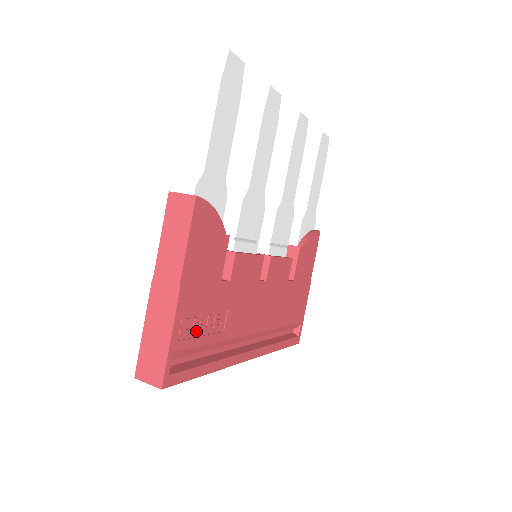
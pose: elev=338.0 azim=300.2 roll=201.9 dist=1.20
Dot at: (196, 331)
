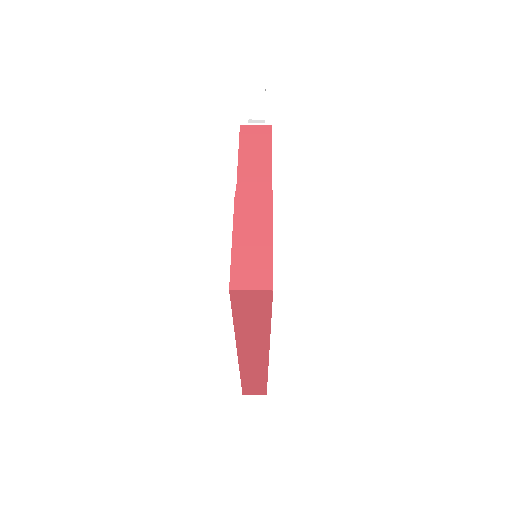
Dot at: occluded
